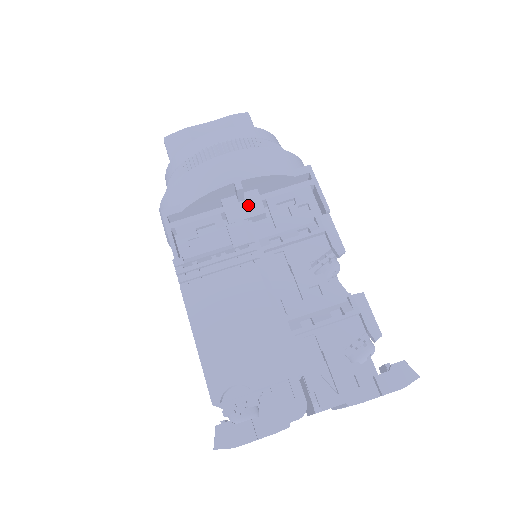
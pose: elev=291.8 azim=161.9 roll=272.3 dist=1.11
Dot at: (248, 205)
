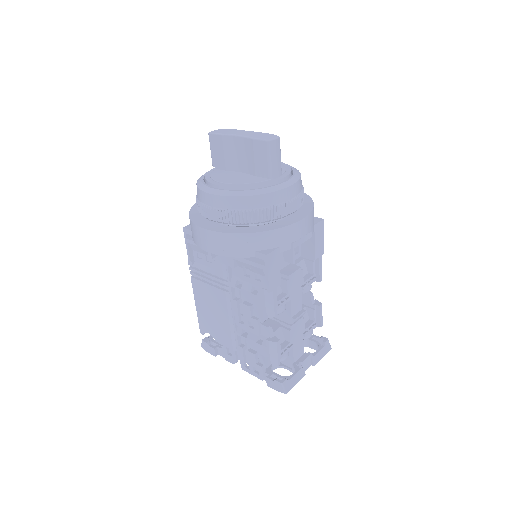
Dot at: occluded
